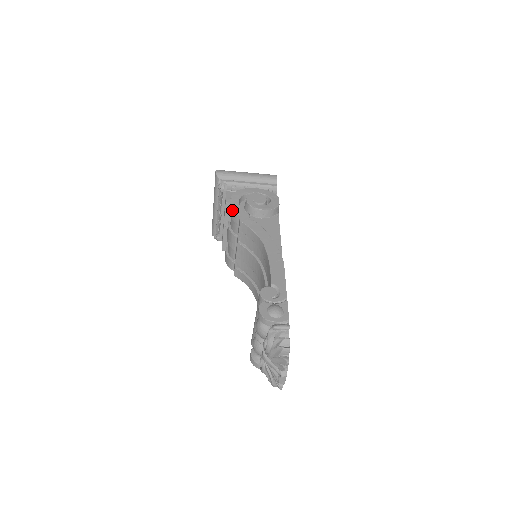
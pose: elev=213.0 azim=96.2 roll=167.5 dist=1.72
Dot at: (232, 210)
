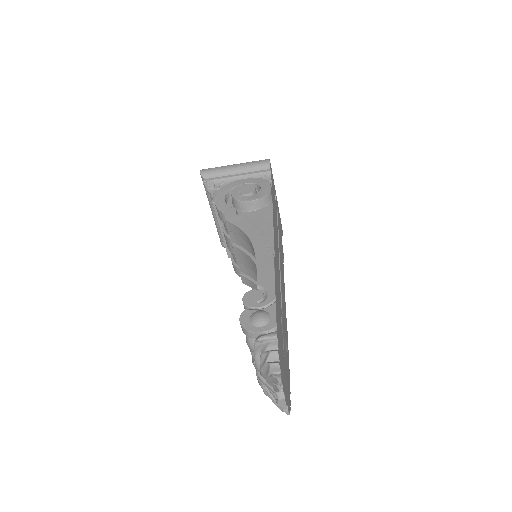
Dot at: (217, 209)
